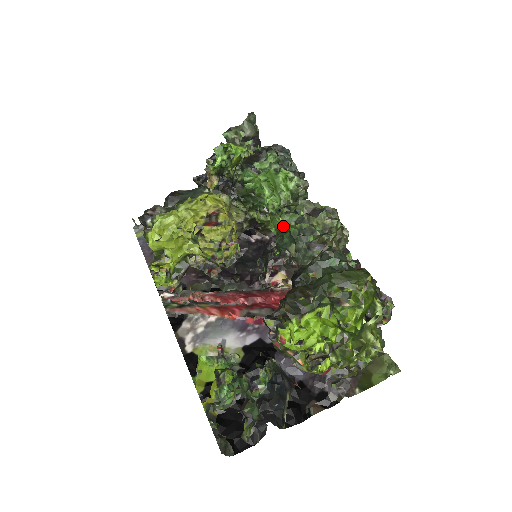
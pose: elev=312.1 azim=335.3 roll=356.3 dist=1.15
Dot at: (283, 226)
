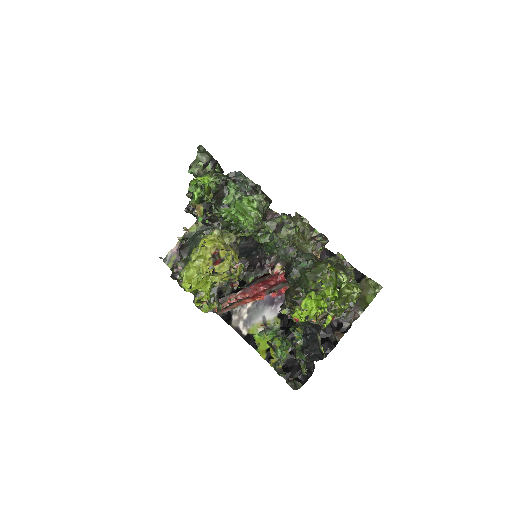
Dot at: occluded
